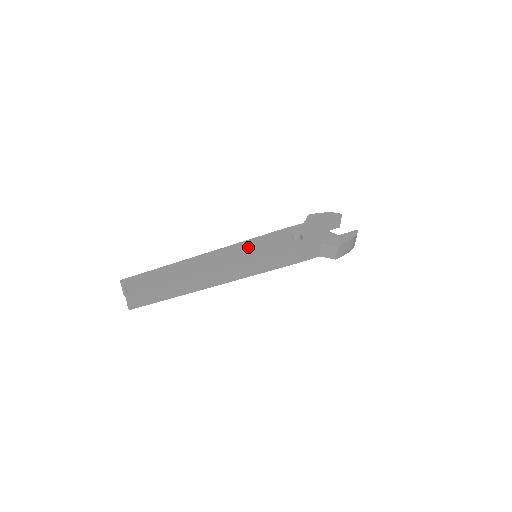
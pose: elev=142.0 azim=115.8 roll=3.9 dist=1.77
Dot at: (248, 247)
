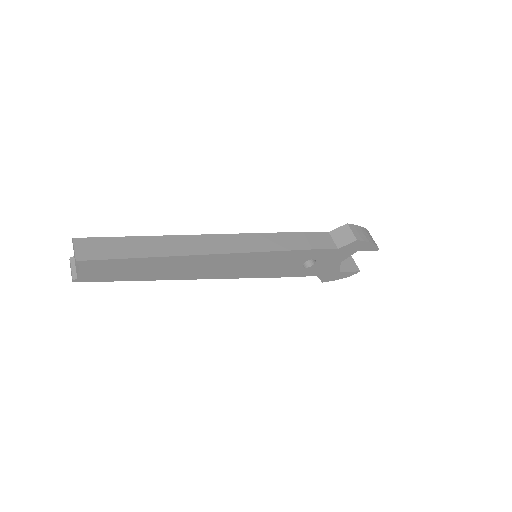
Dot at: occluded
